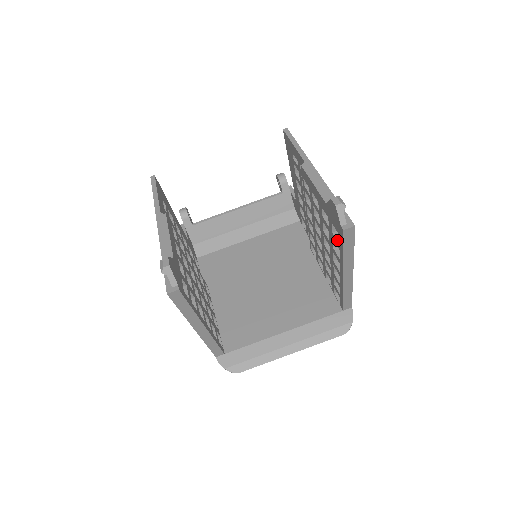
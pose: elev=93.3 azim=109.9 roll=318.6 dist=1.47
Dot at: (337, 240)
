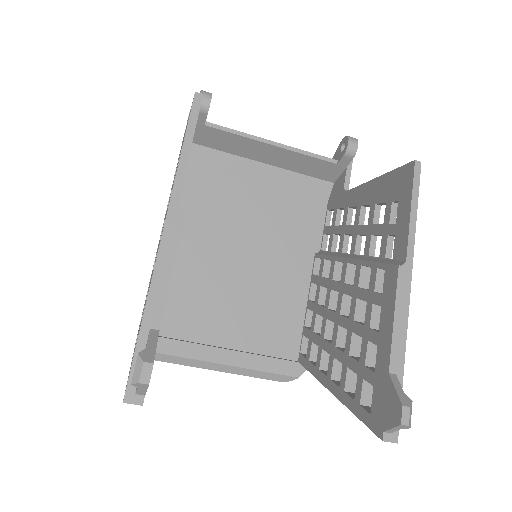
Dot at: (361, 396)
